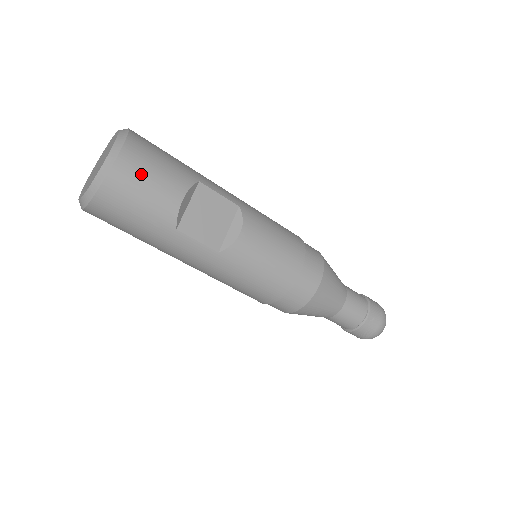
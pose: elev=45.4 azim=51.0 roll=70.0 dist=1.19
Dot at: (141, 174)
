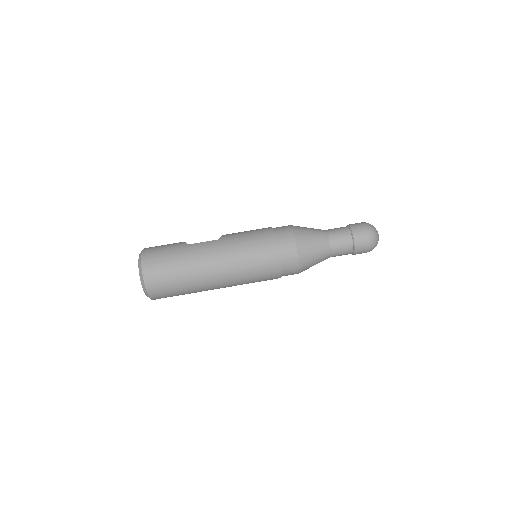
Dot at: occluded
